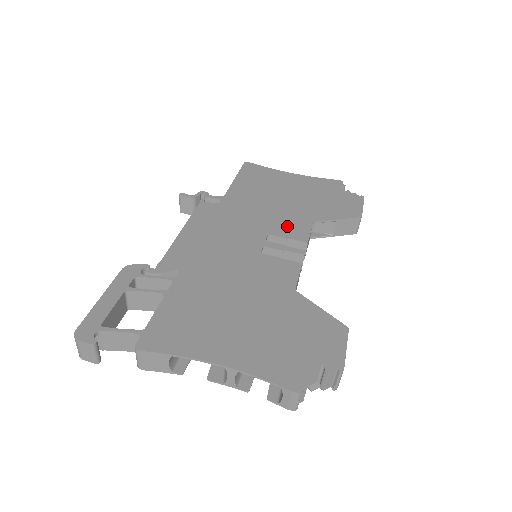
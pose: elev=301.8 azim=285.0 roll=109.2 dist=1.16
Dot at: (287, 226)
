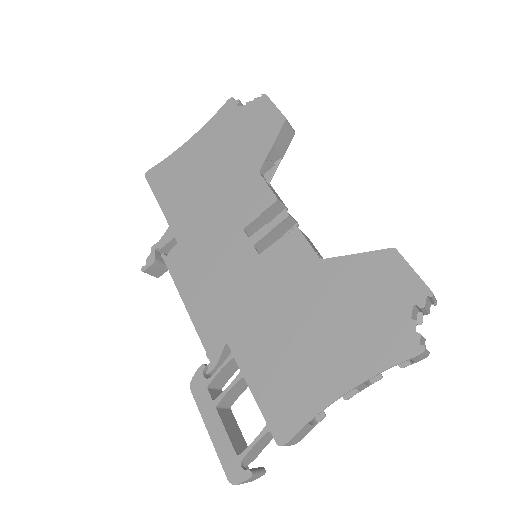
Dot at: (246, 202)
